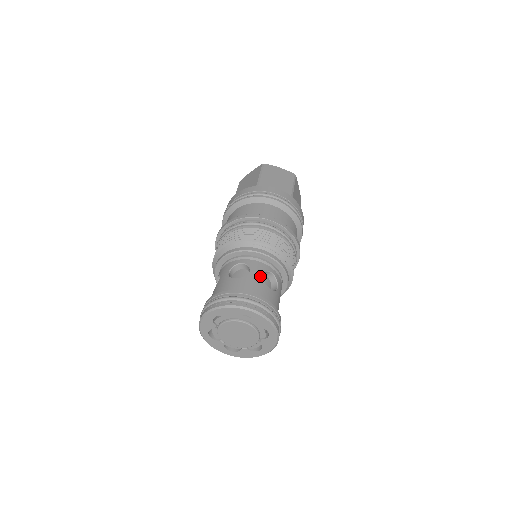
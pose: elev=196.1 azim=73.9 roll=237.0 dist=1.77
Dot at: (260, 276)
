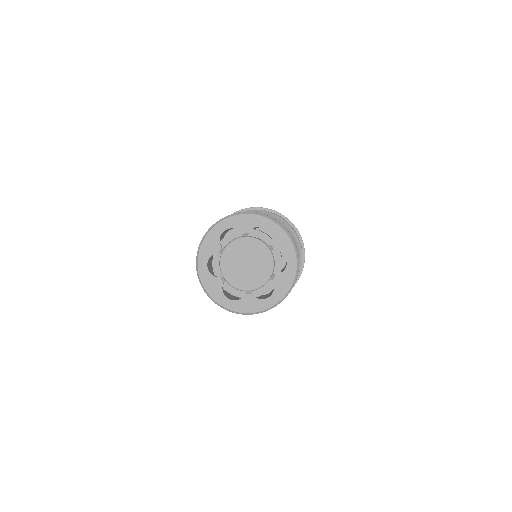
Dot at: occluded
